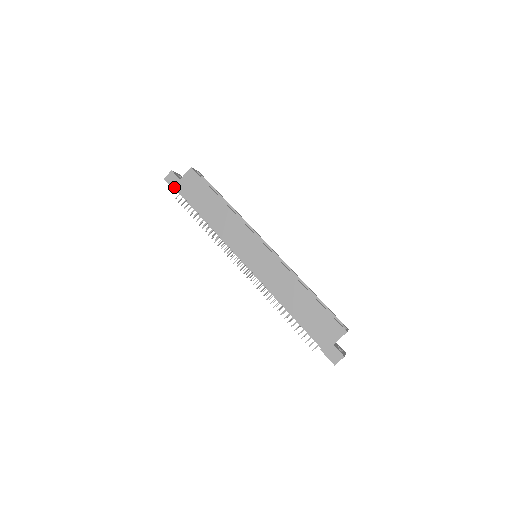
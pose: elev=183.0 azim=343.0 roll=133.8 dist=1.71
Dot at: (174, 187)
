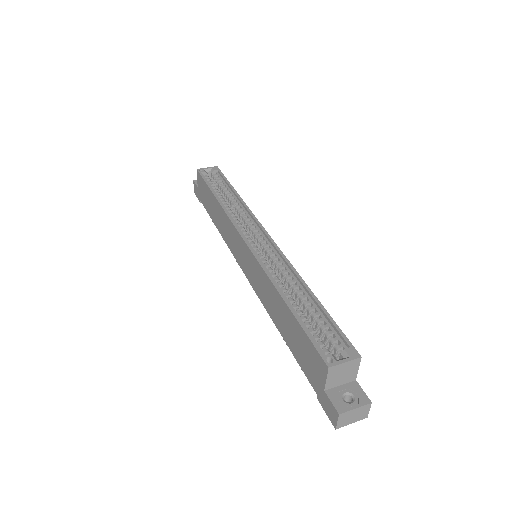
Dot at: (198, 198)
